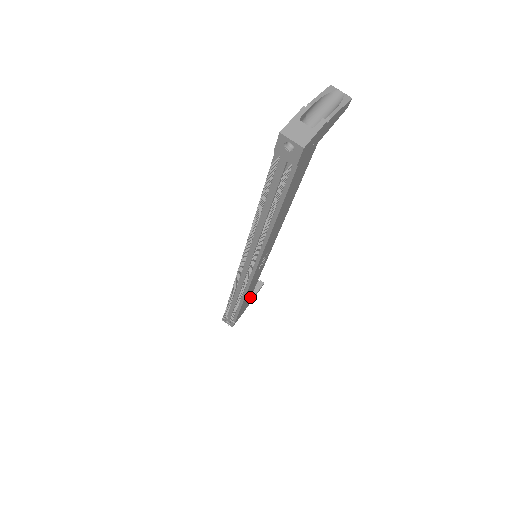
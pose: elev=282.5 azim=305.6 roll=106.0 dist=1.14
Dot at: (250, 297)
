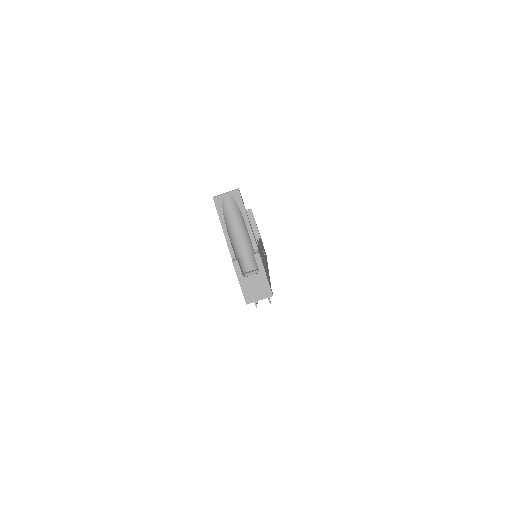
Dot at: occluded
